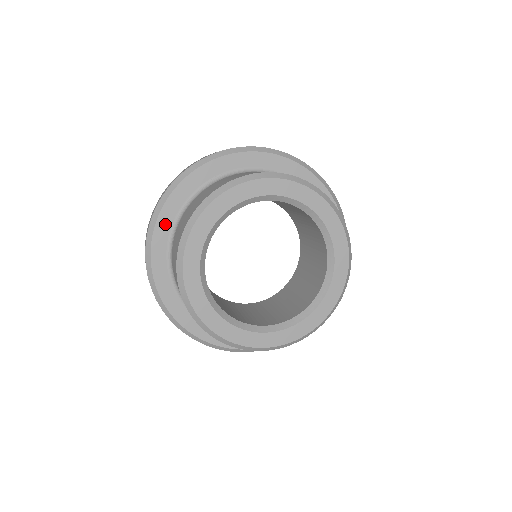
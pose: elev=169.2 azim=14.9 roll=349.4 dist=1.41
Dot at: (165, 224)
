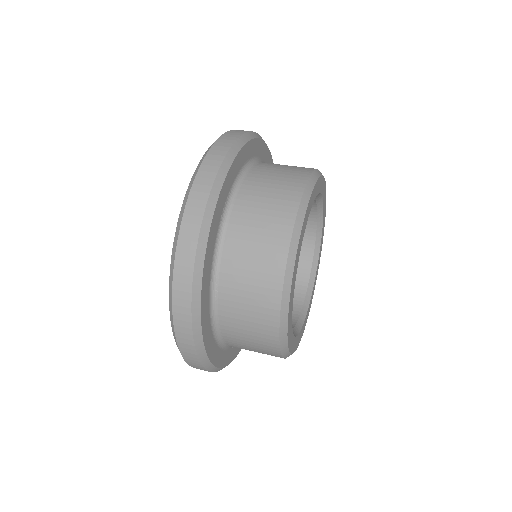
Dot at: (206, 282)
